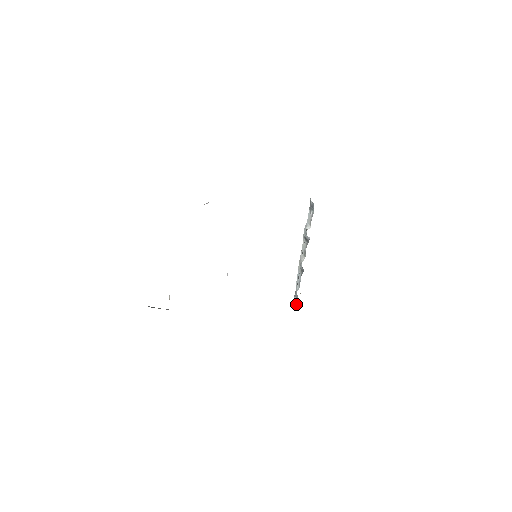
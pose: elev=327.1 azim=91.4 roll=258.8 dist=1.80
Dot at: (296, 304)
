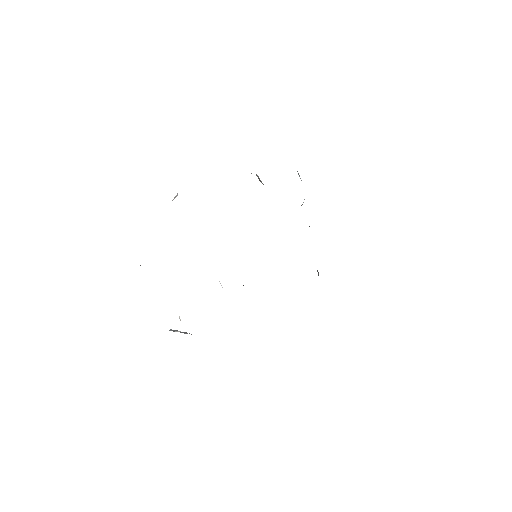
Dot at: occluded
